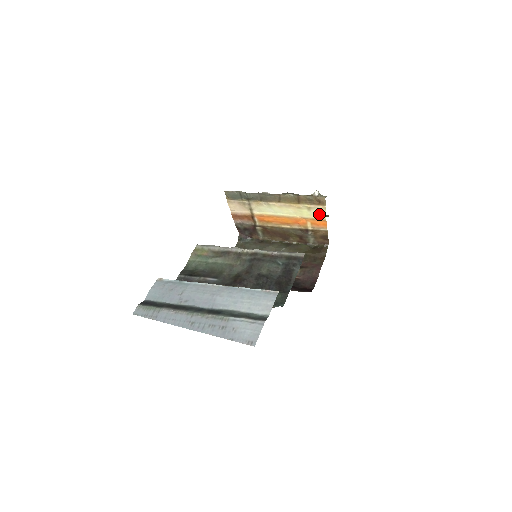
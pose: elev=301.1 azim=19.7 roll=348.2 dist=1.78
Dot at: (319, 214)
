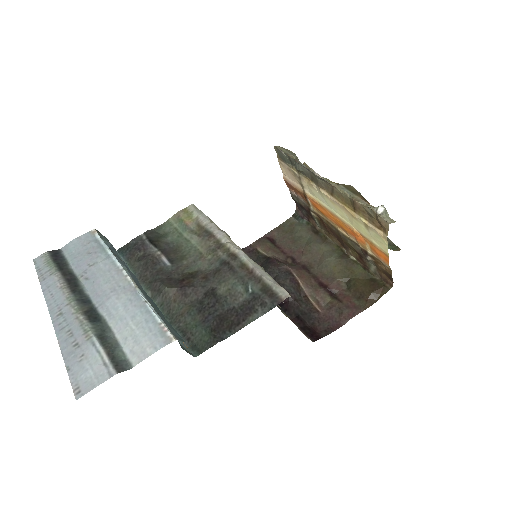
Dot at: (380, 241)
